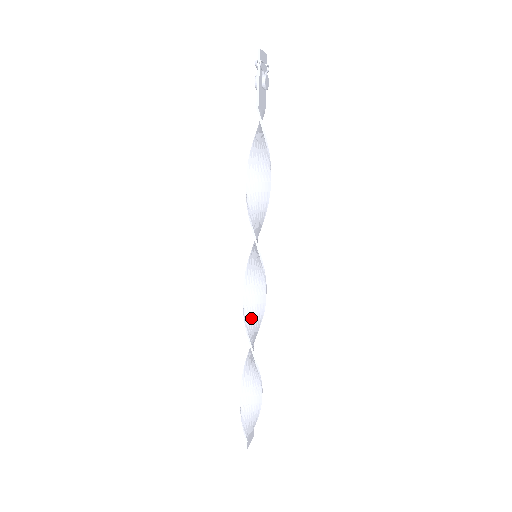
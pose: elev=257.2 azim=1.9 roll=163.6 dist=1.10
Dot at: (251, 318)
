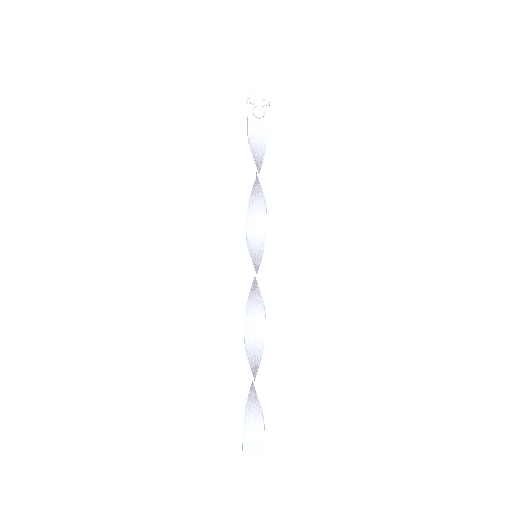
Dot at: (252, 315)
